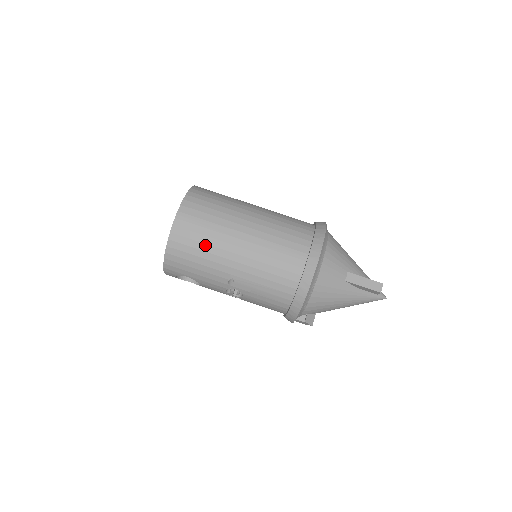
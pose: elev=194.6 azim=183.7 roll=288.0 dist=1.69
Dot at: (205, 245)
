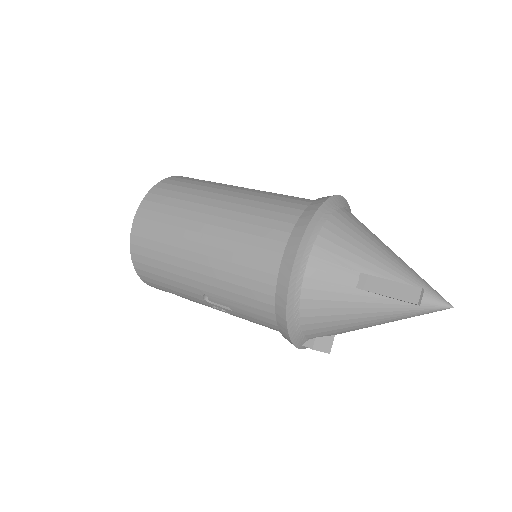
Dot at: (164, 255)
